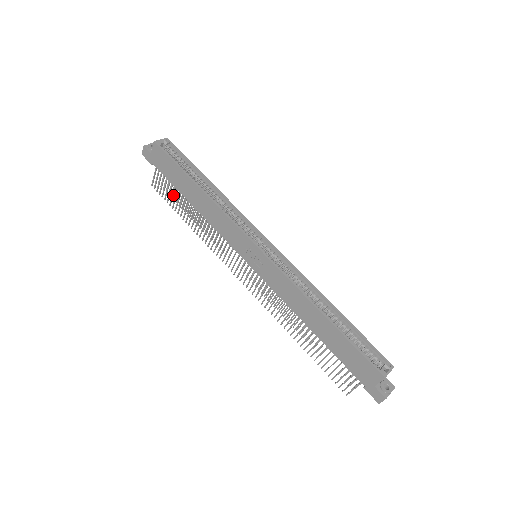
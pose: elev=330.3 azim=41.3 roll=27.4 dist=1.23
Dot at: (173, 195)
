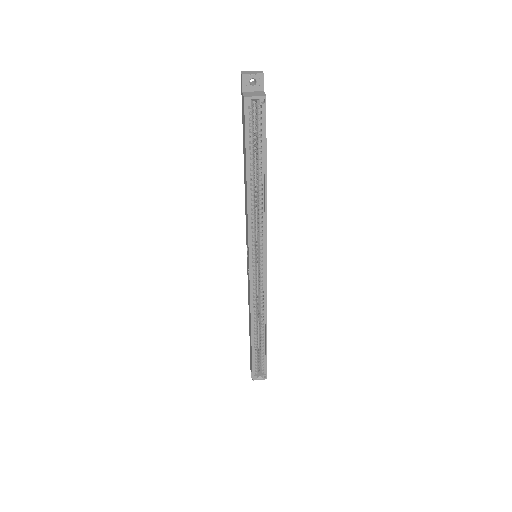
Dot at: occluded
